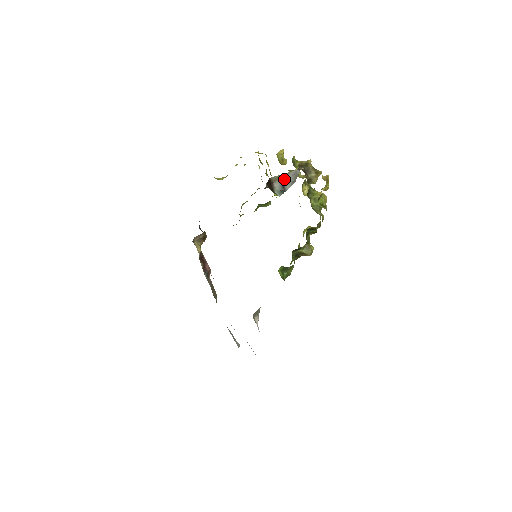
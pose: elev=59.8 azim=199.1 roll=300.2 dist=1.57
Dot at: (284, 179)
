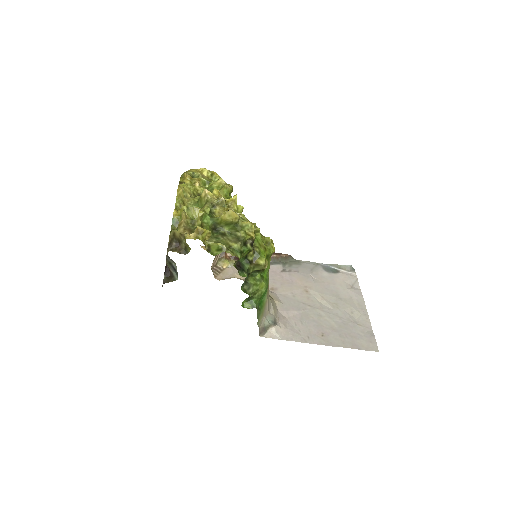
Dot at: (170, 263)
